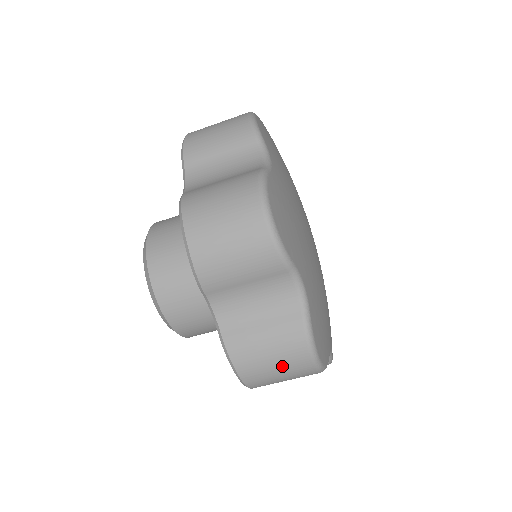
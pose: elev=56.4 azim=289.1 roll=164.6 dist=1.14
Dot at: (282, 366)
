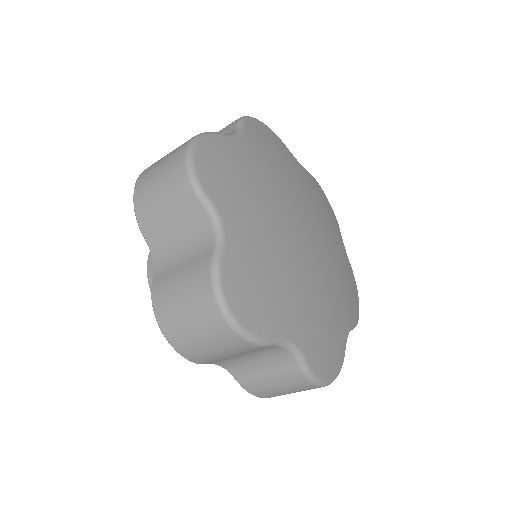
Dot at: (192, 313)
